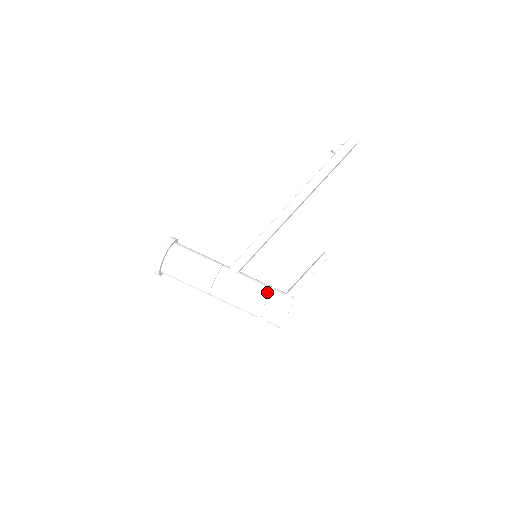
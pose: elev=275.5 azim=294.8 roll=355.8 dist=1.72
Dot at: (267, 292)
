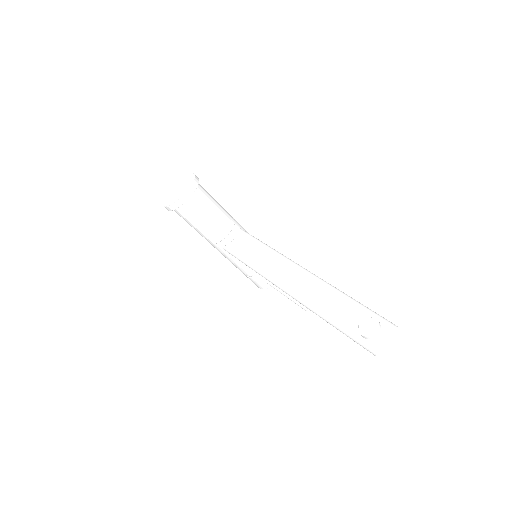
Dot at: (250, 274)
